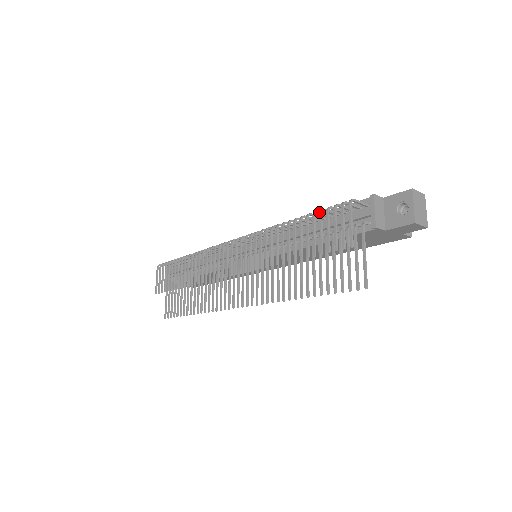
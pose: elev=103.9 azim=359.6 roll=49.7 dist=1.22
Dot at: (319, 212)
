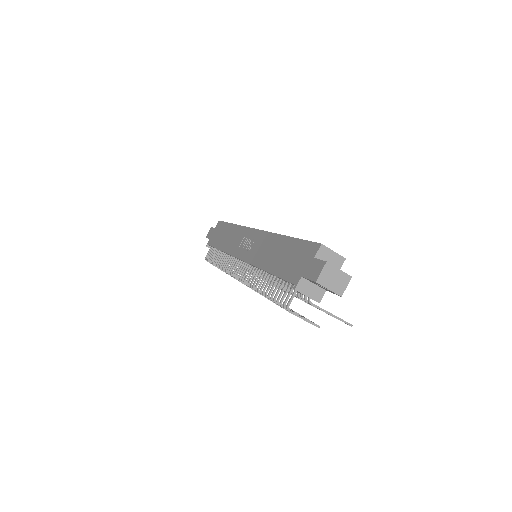
Dot at: occluded
